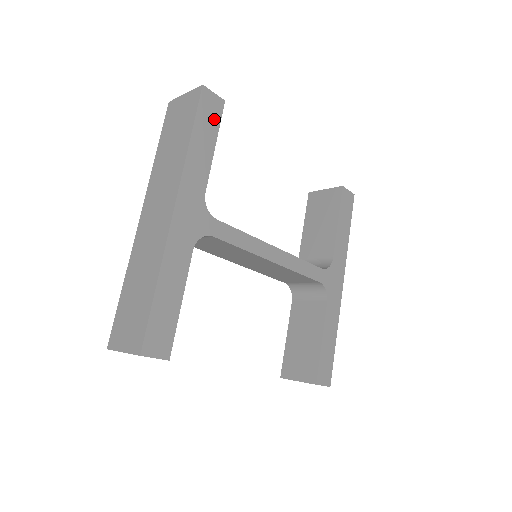
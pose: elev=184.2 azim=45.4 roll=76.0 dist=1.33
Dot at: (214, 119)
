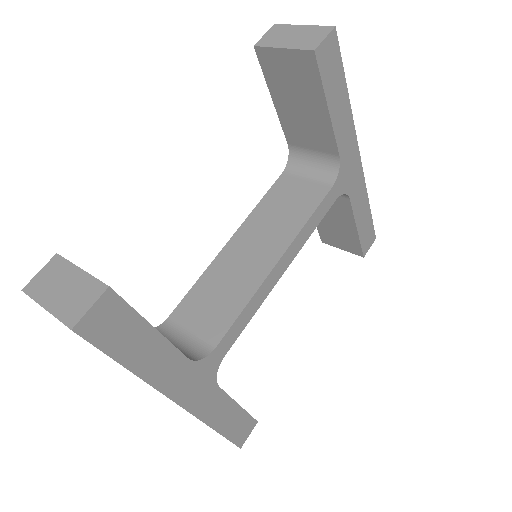
Dot at: (124, 320)
